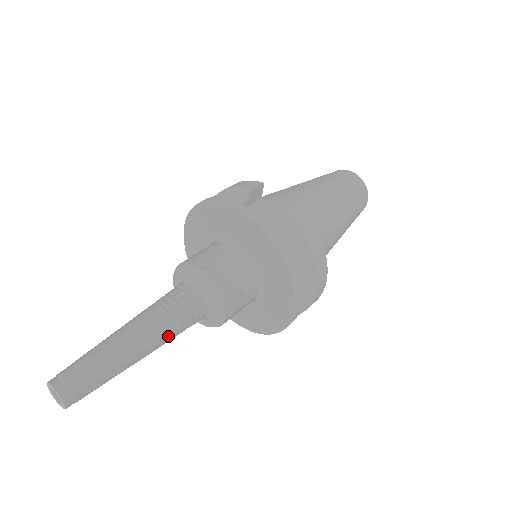
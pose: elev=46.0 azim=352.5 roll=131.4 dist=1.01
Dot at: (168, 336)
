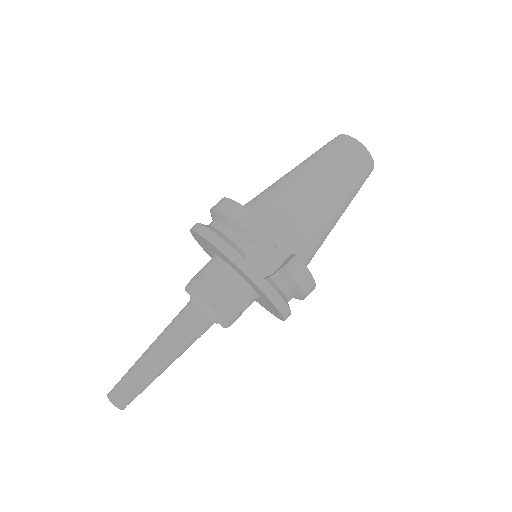
Dot at: occluded
